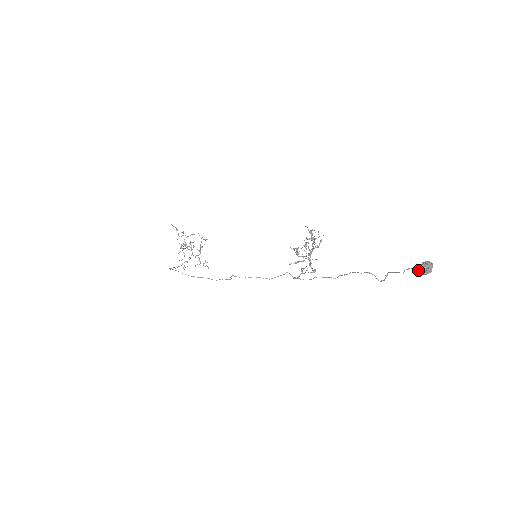
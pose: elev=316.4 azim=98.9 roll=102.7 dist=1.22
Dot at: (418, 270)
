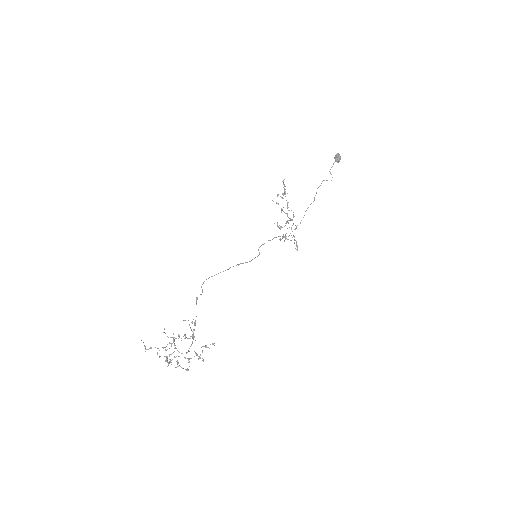
Dot at: (337, 160)
